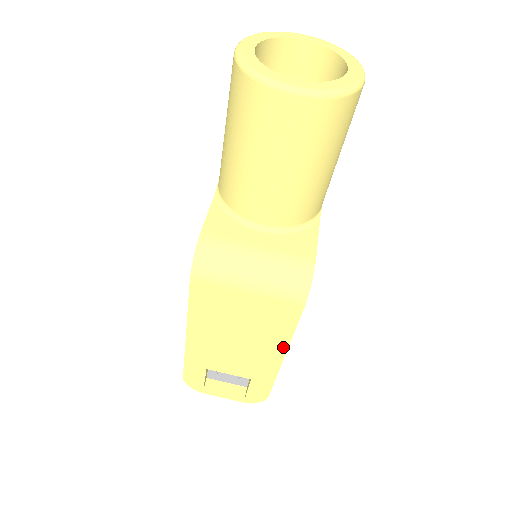
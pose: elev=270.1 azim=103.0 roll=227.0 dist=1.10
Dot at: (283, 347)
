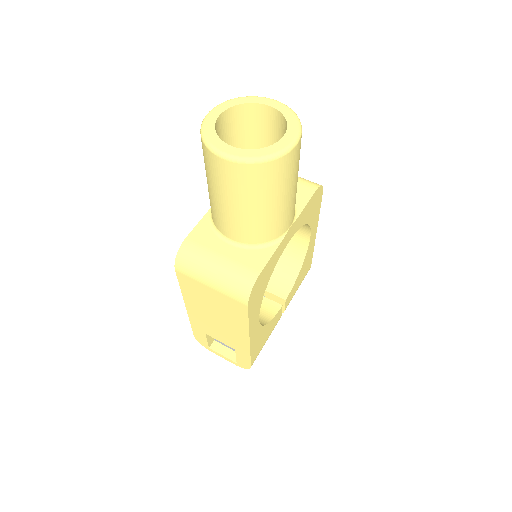
Dot at: (246, 332)
